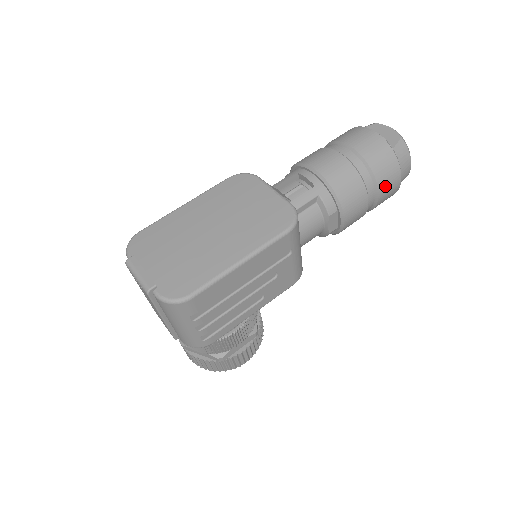
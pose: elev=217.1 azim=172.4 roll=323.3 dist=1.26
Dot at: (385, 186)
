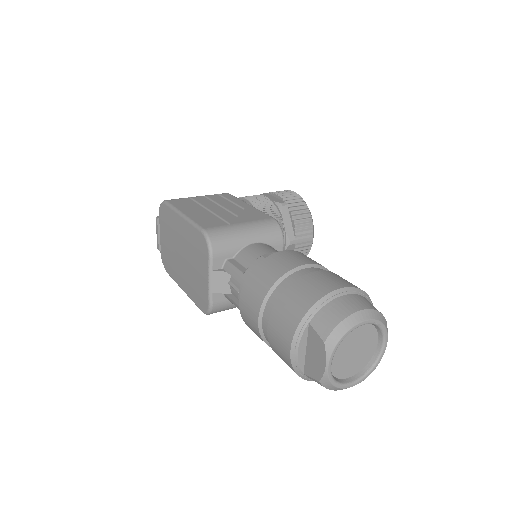
Dot at: occluded
